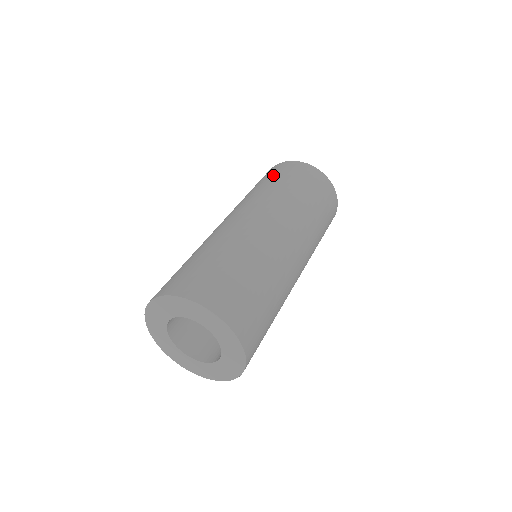
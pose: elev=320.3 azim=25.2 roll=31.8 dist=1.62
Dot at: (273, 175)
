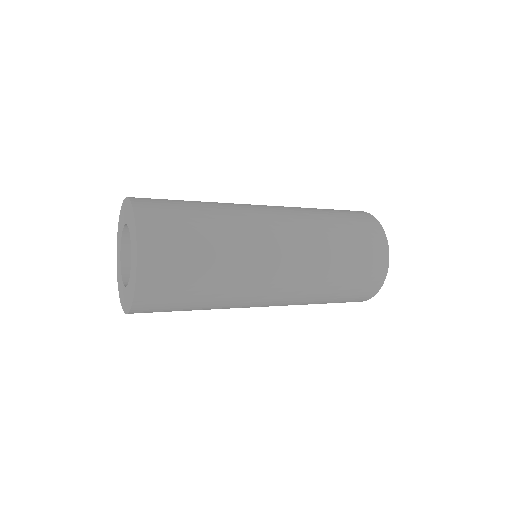
Dot at: occluded
